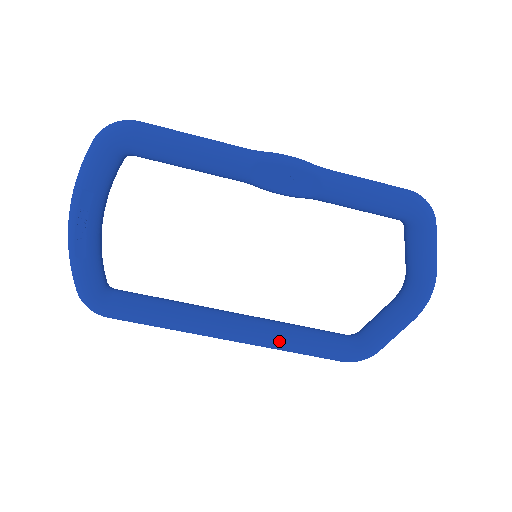
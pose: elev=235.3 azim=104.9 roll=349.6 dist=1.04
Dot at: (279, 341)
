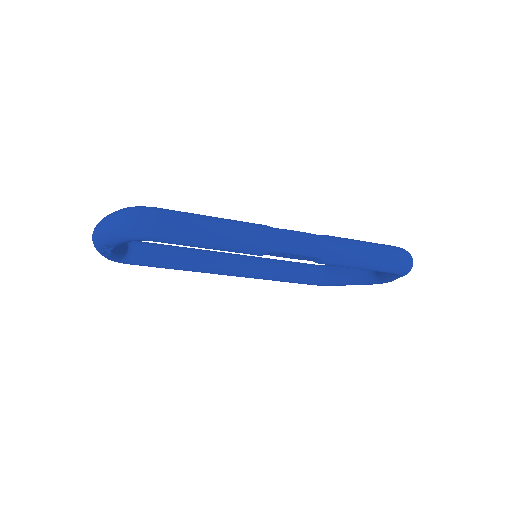
Dot at: (263, 279)
